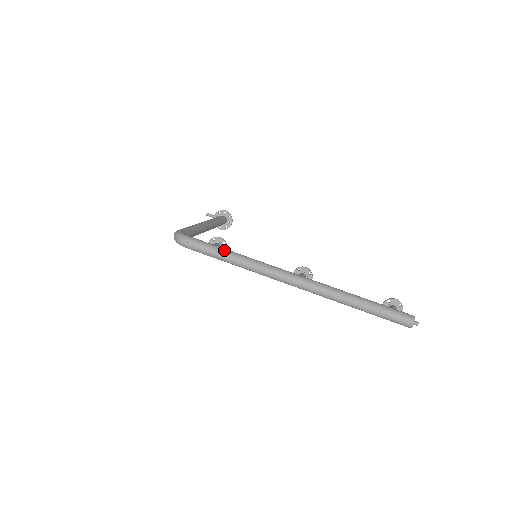
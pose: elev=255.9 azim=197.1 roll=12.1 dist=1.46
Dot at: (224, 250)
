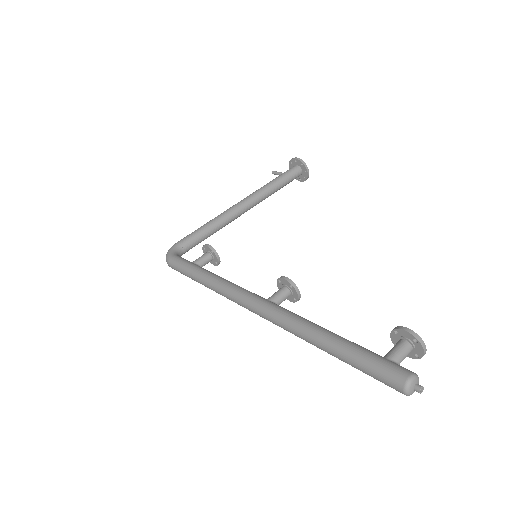
Dot at: (194, 271)
